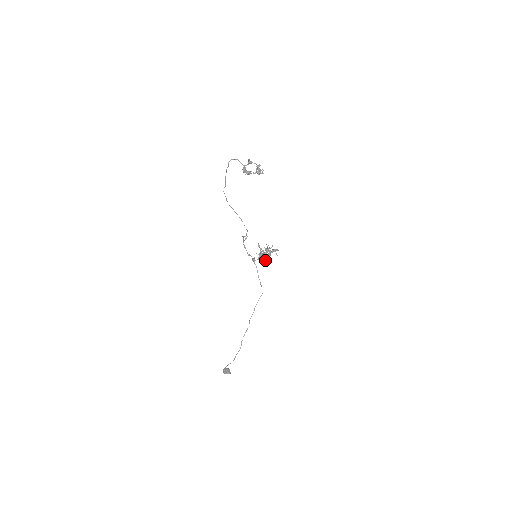
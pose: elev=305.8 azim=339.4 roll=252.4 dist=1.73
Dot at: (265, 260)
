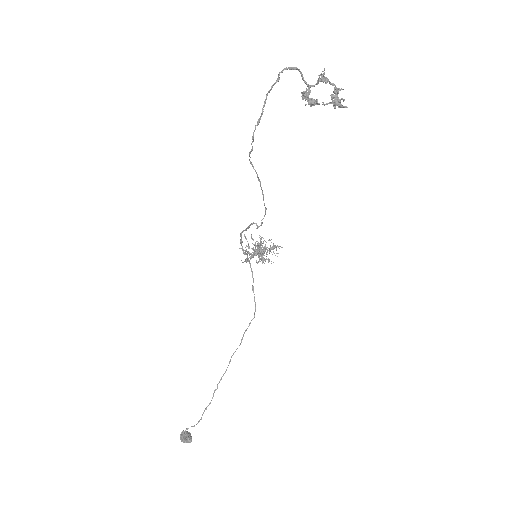
Dot at: (259, 261)
